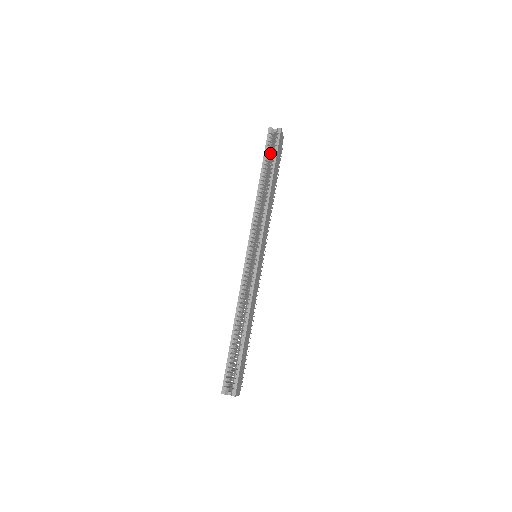
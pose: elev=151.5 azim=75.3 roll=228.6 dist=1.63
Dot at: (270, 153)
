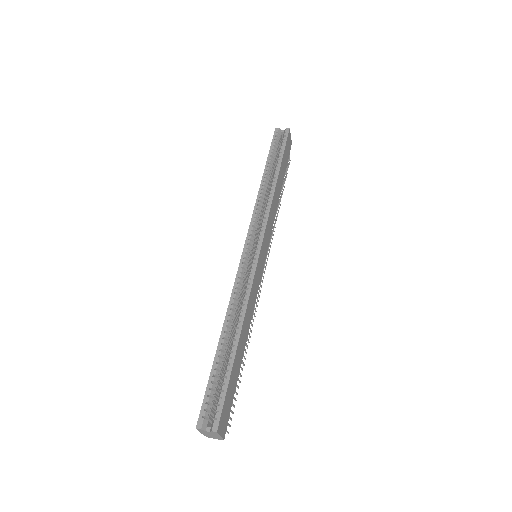
Dot at: (276, 152)
